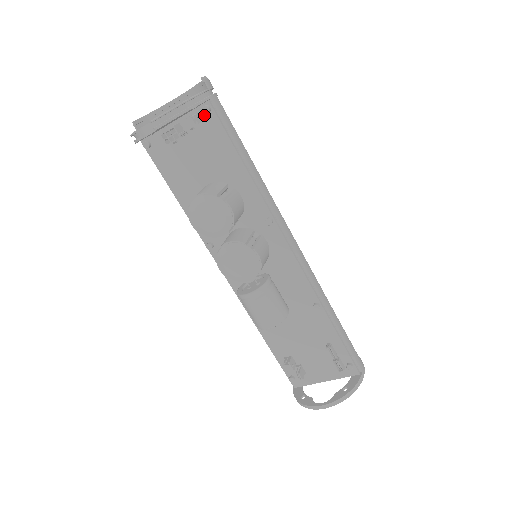
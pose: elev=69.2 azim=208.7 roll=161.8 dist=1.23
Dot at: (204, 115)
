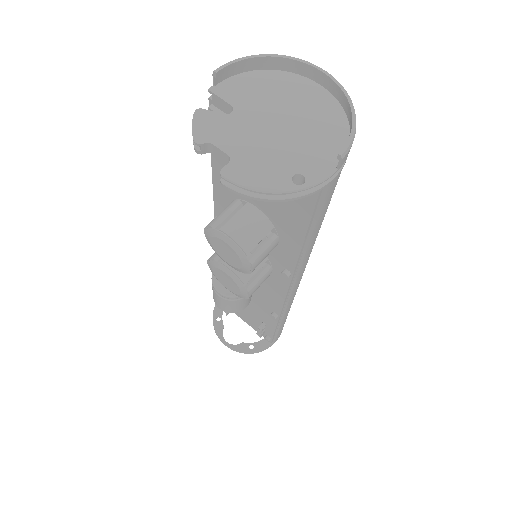
Dot at: occluded
